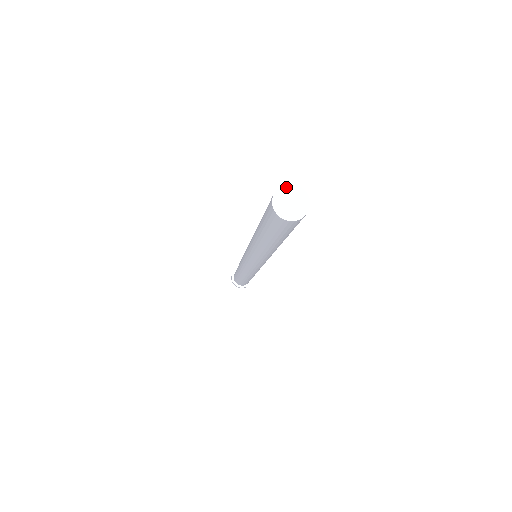
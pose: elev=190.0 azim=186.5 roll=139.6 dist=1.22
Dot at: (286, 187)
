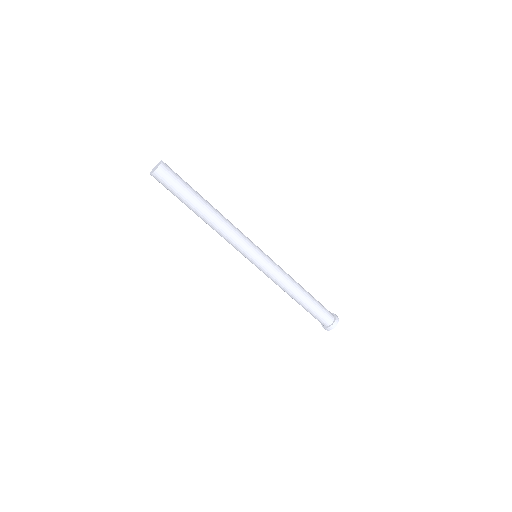
Dot at: occluded
